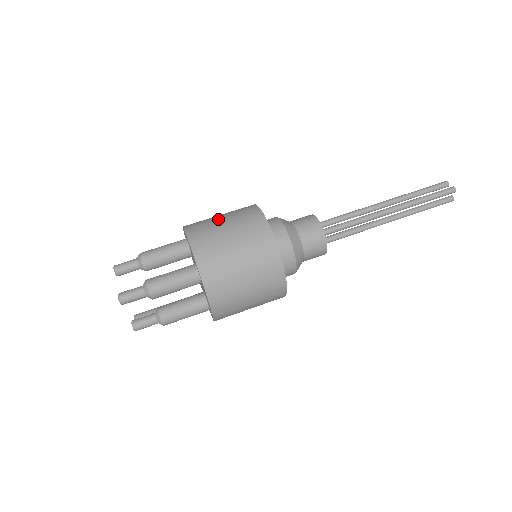
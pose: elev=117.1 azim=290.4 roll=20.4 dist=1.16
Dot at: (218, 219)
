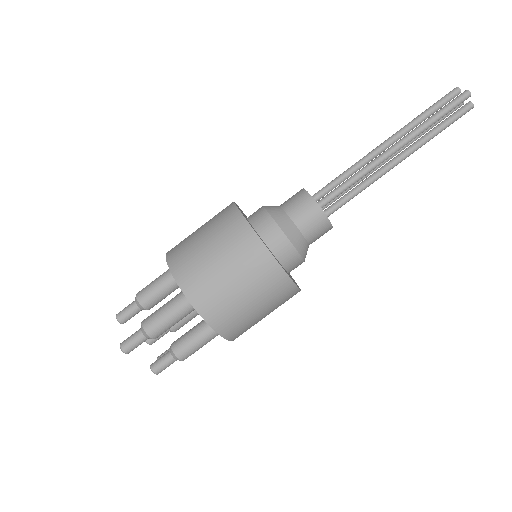
Dot at: (196, 232)
